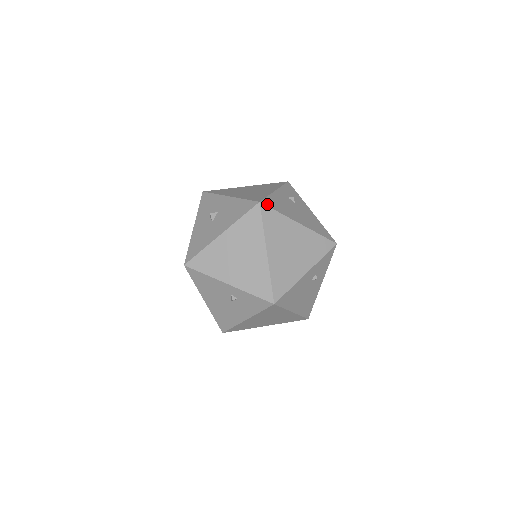
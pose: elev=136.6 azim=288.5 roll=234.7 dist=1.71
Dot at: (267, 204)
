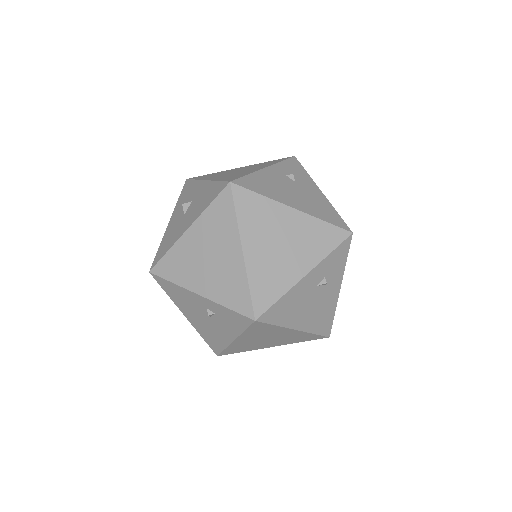
Dot at: (243, 184)
